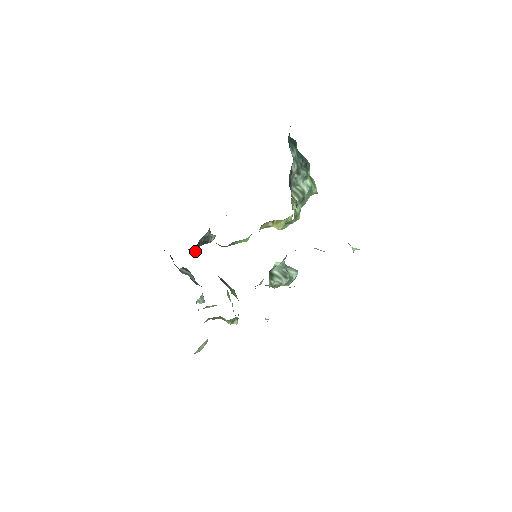
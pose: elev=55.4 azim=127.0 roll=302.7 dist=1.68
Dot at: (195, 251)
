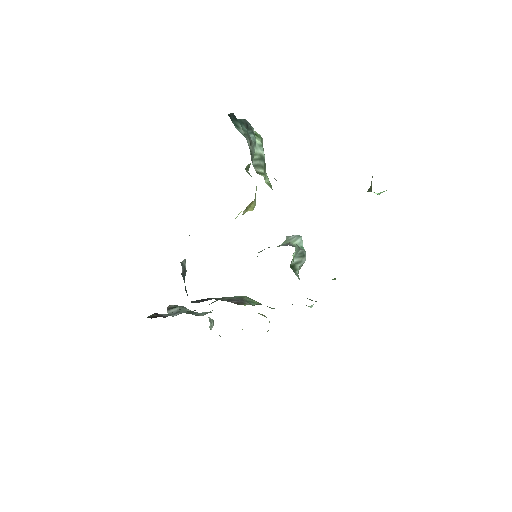
Dot at: occluded
